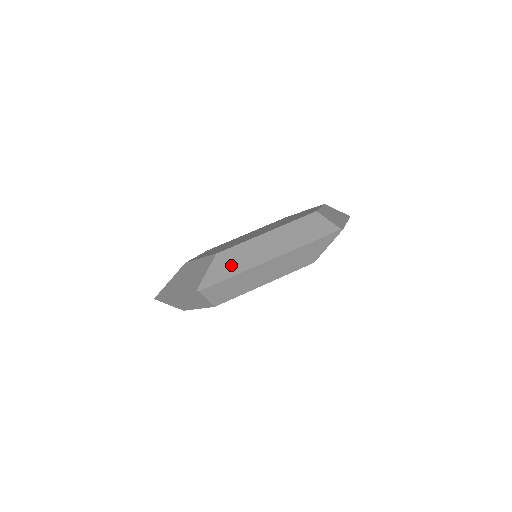
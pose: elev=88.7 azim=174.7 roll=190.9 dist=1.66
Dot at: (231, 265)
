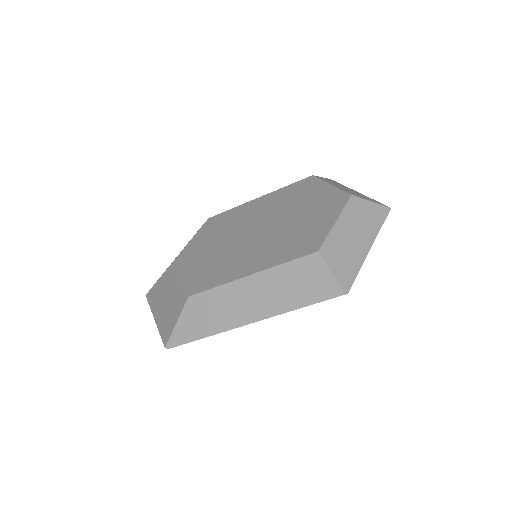
Dot at: (203, 320)
